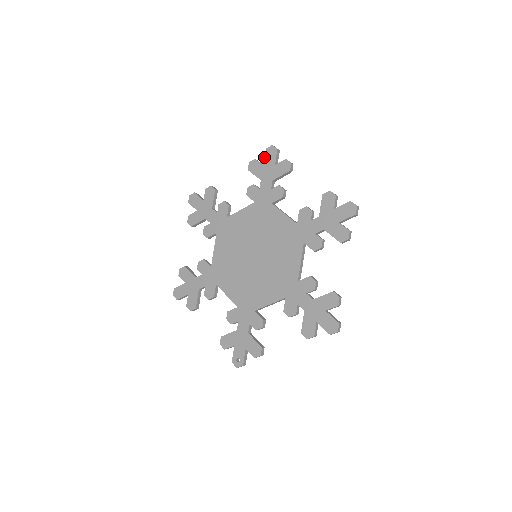
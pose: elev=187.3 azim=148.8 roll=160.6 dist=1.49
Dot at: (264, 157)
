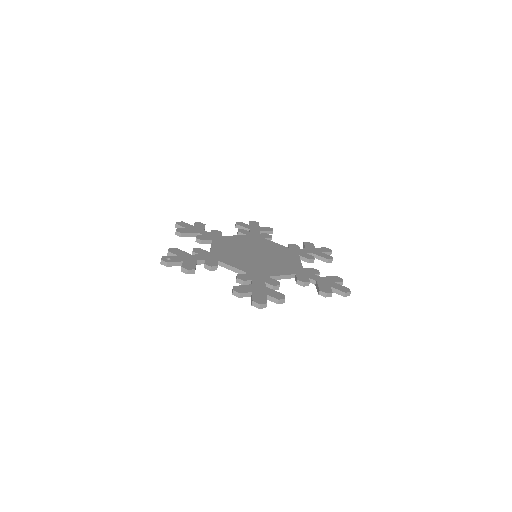
Dot at: occluded
